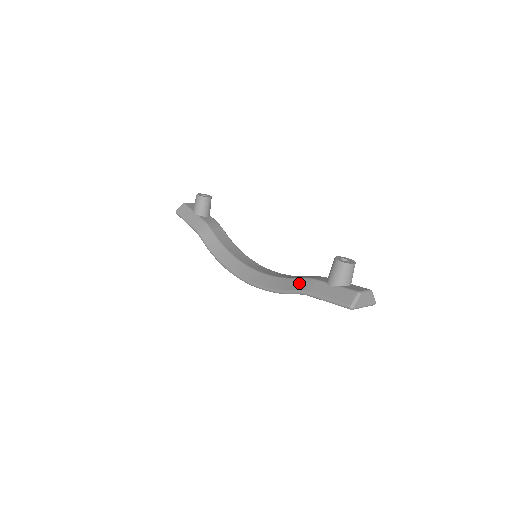
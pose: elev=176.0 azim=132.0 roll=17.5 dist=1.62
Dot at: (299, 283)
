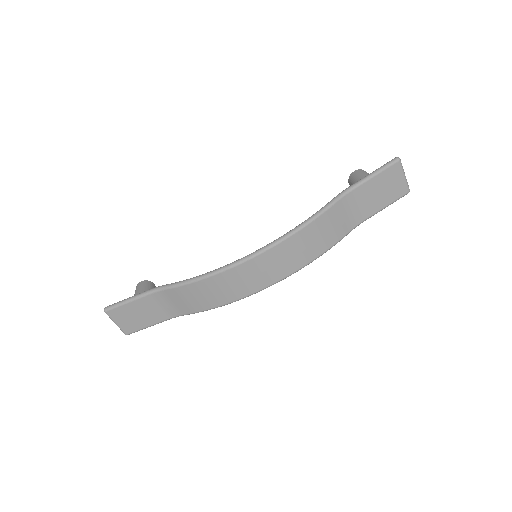
Dot at: occluded
